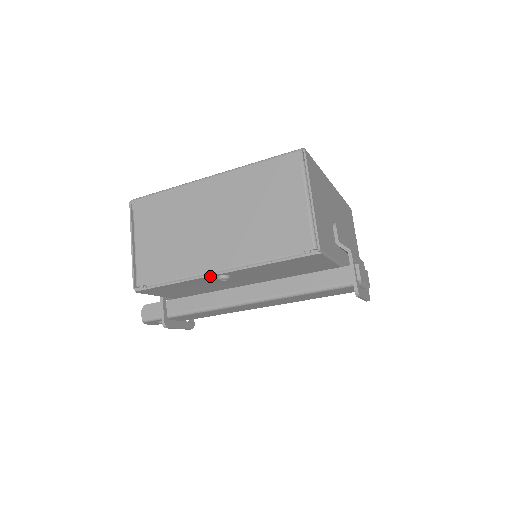
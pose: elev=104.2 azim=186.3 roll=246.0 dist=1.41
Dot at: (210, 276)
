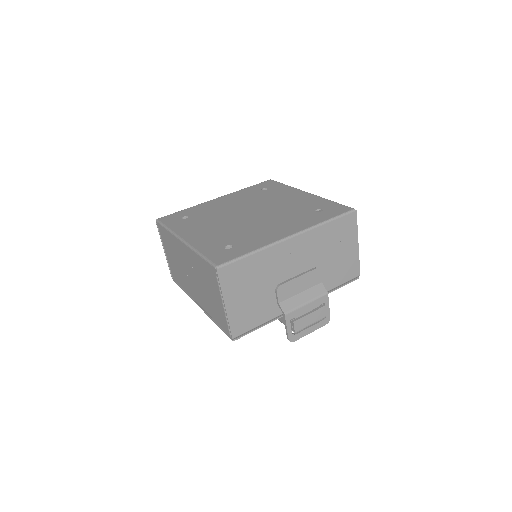
Dot at: (196, 303)
